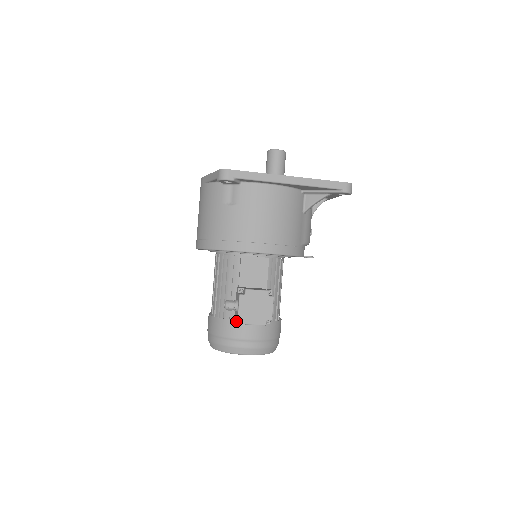
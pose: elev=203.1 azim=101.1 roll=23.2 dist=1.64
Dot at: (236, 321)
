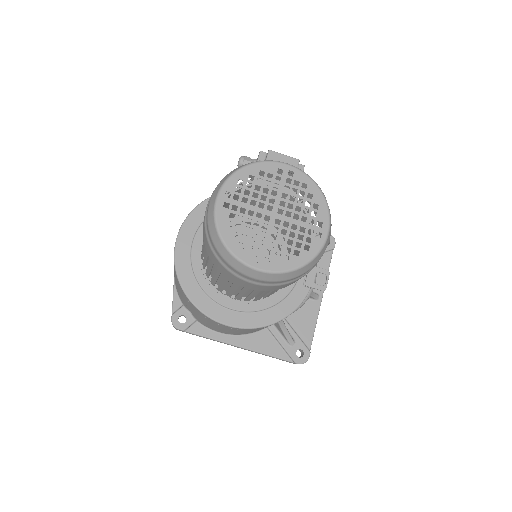
Dot at: occluded
